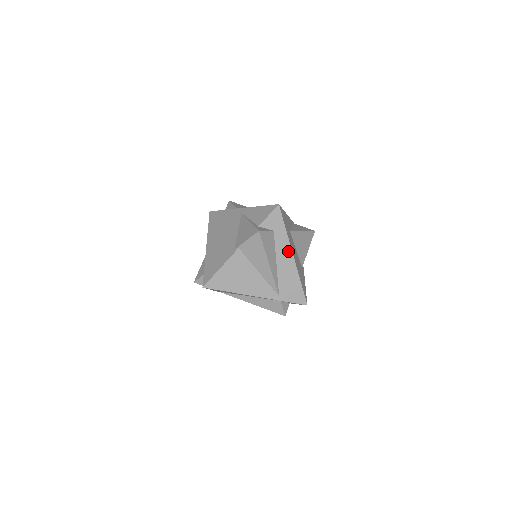
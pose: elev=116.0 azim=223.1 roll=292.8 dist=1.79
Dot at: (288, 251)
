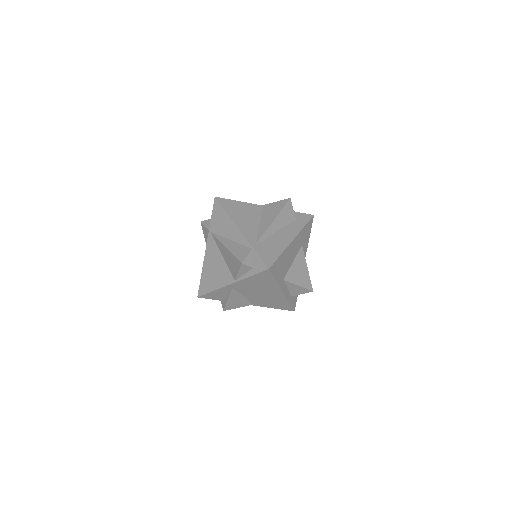
Dot at: (293, 234)
